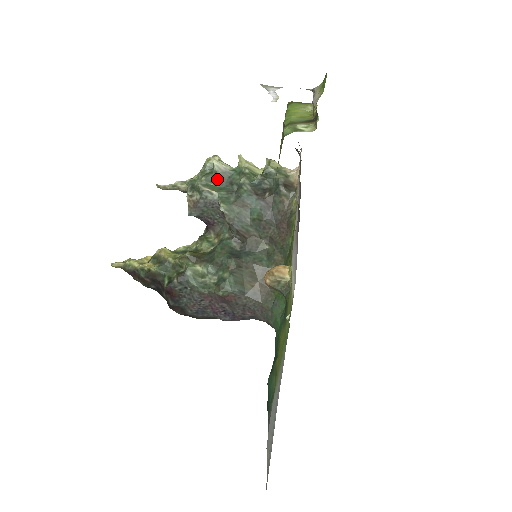
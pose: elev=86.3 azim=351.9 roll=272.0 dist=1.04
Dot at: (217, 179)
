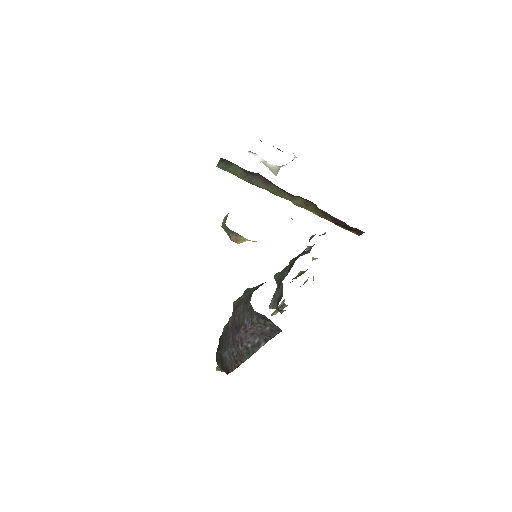
Dot at: occluded
